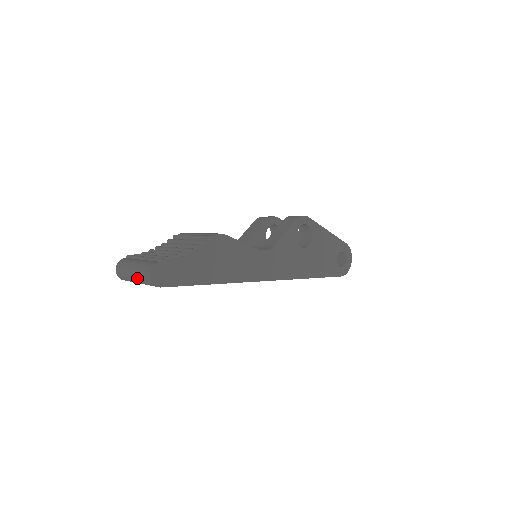
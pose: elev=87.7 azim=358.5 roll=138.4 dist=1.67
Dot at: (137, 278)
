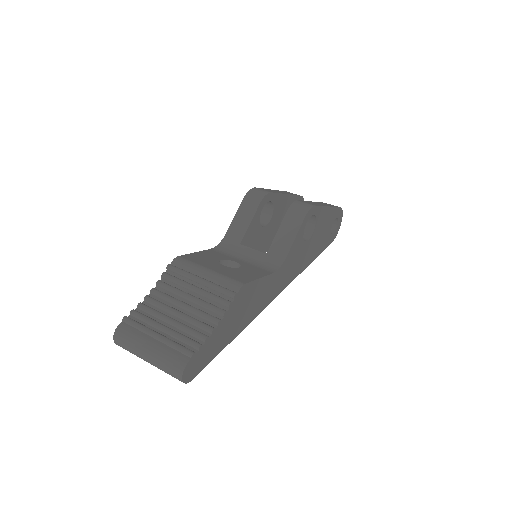
Dot at: occluded
